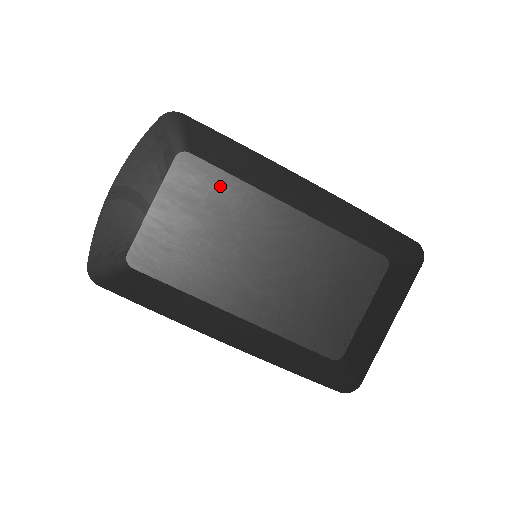
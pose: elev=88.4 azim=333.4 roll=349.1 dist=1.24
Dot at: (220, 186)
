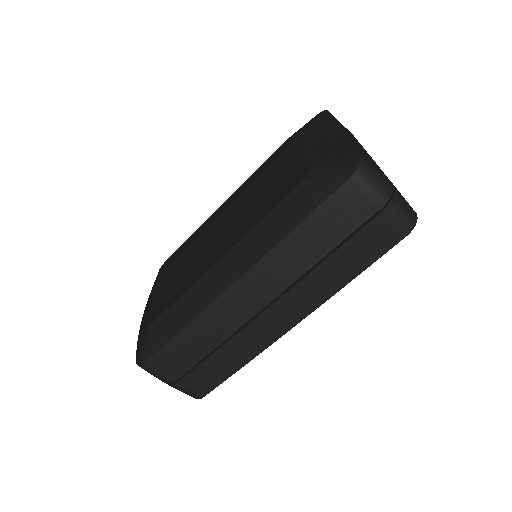
Dot at: (183, 249)
